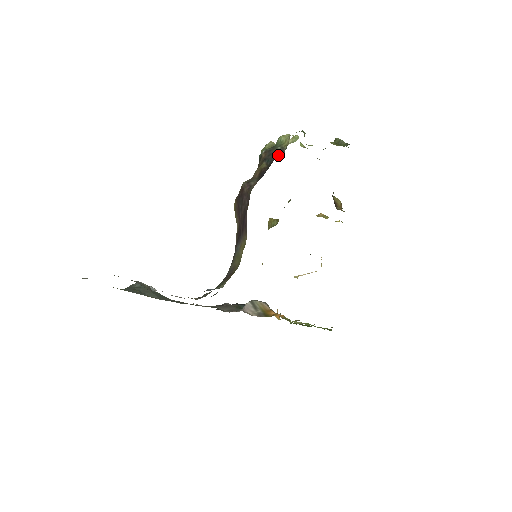
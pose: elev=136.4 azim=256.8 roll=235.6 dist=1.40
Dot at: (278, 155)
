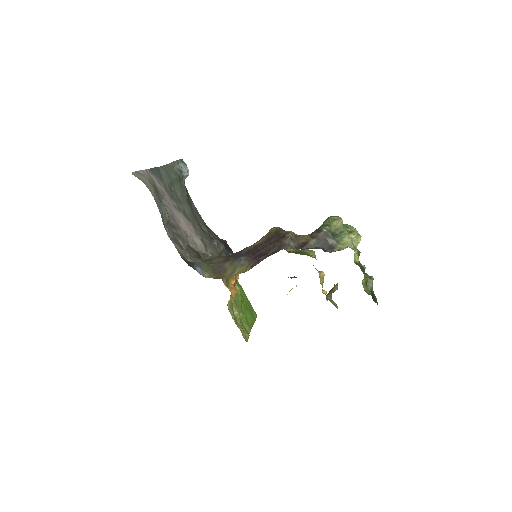
Dot at: (328, 247)
